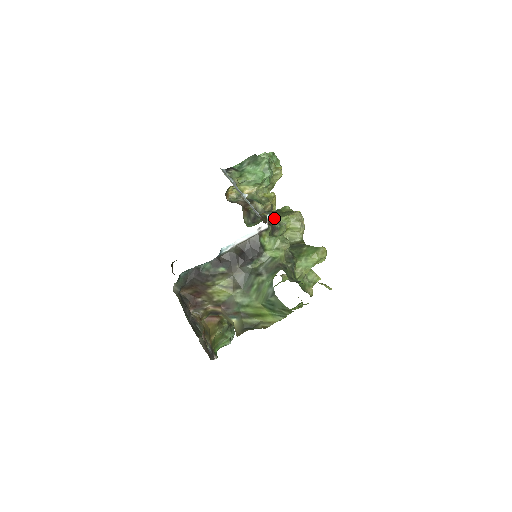
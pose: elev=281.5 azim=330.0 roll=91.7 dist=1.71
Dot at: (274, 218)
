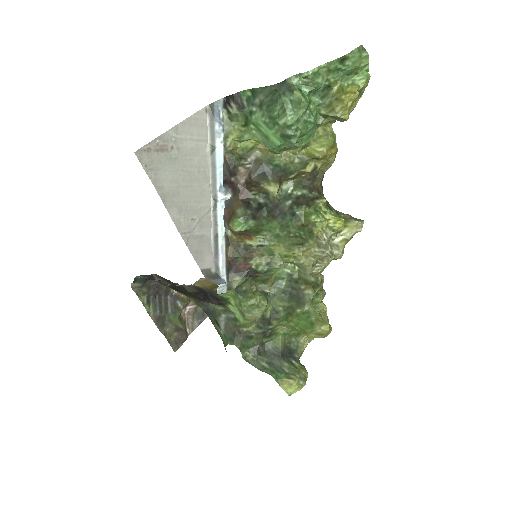
Dot at: (271, 243)
